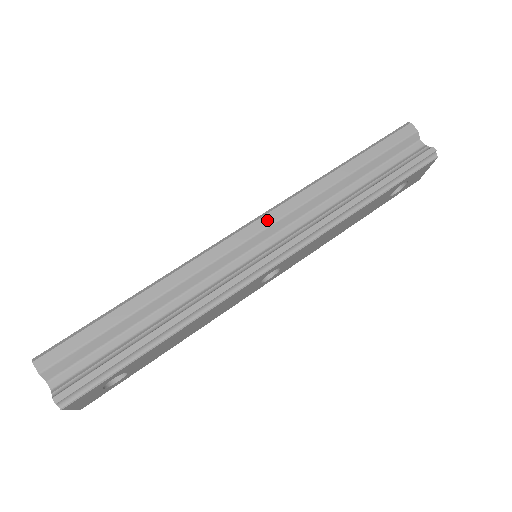
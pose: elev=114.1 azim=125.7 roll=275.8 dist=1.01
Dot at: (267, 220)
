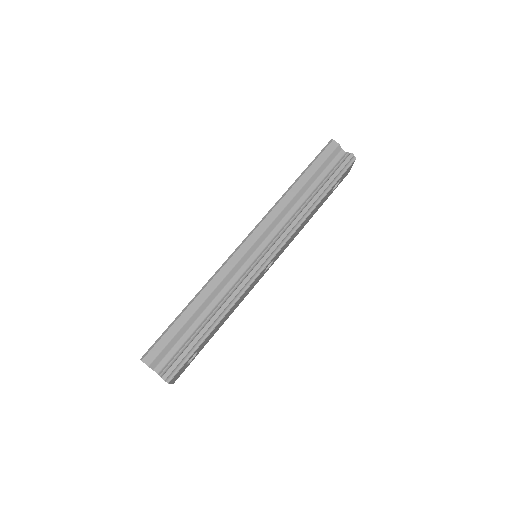
Dot at: (258, 232)
